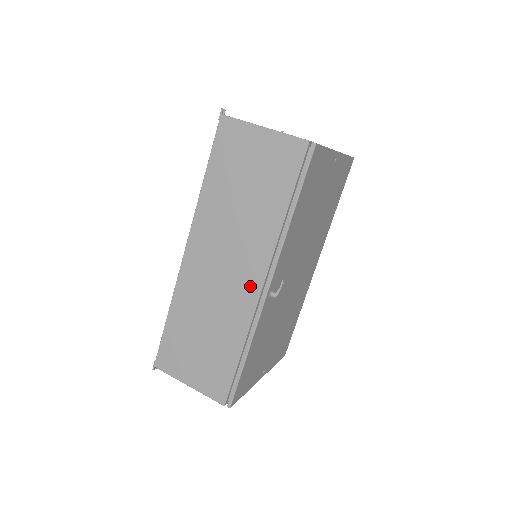
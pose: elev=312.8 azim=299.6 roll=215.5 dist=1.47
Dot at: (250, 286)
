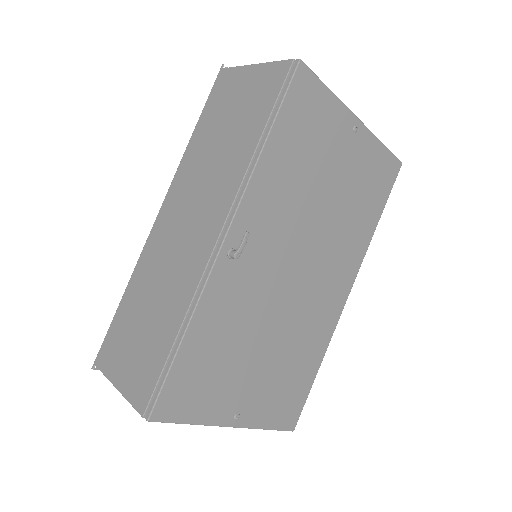
Dot at: (206, 240)
